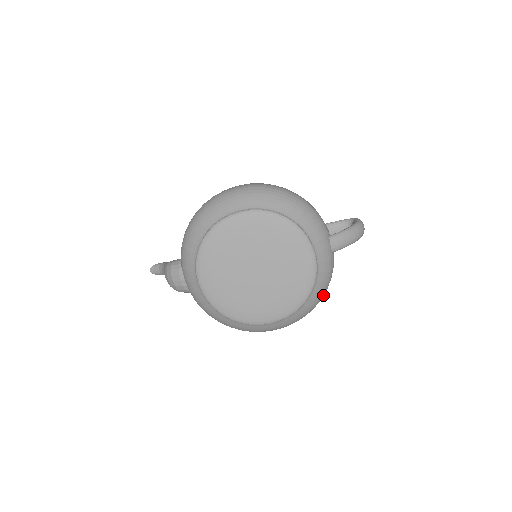
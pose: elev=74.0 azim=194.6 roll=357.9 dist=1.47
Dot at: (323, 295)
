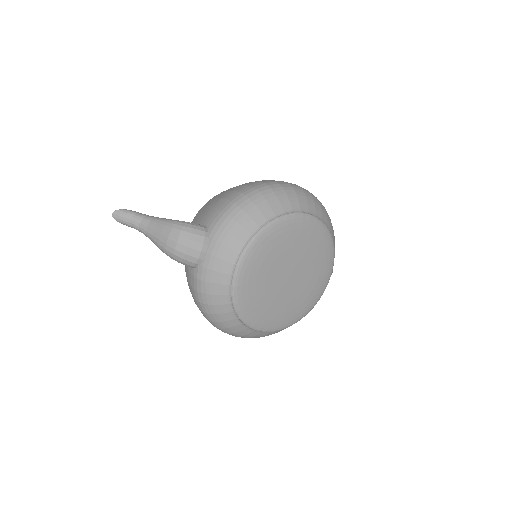
Dot at: occluded
